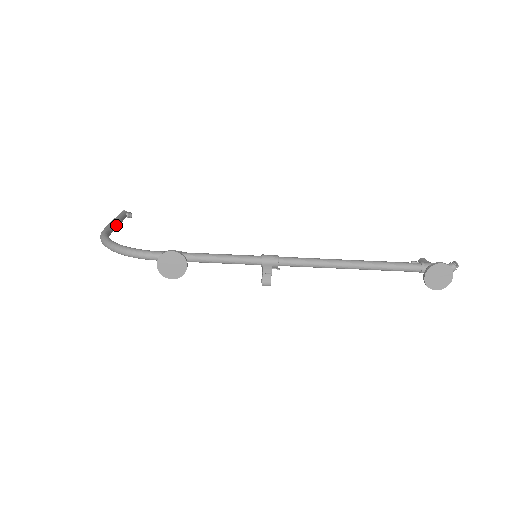
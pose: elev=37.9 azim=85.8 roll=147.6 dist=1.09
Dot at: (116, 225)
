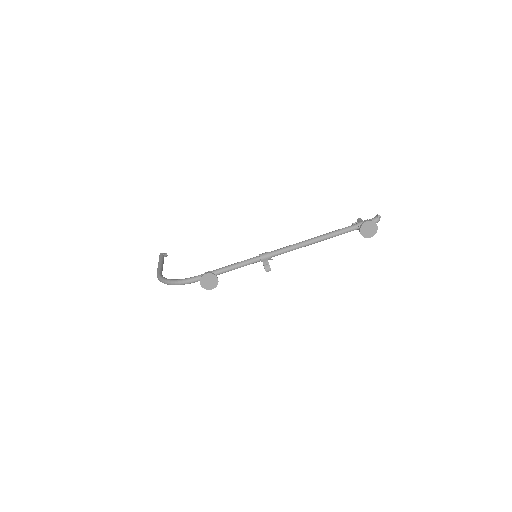
Dot at: (162, 266)
